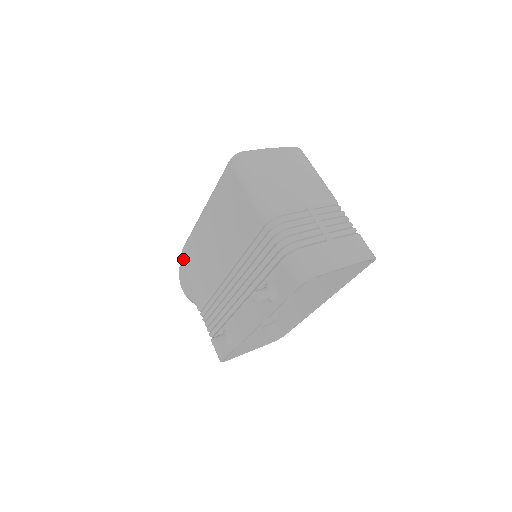
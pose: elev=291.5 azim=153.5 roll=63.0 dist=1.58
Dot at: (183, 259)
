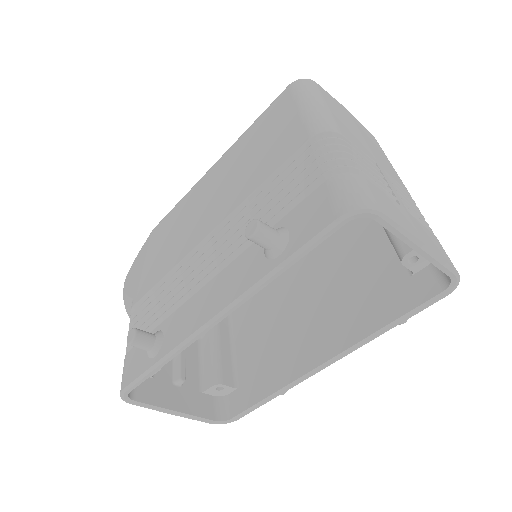
Dot at: (150, 238)
